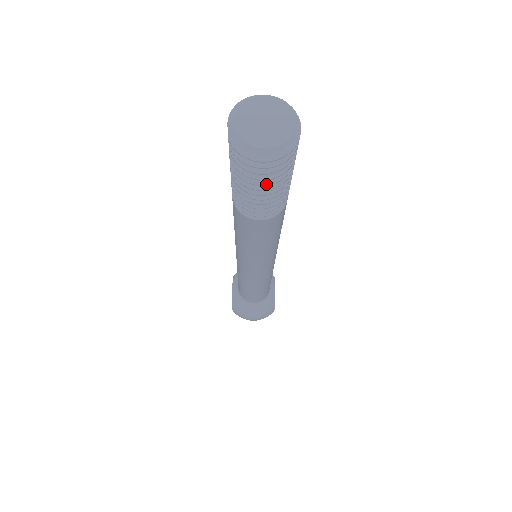
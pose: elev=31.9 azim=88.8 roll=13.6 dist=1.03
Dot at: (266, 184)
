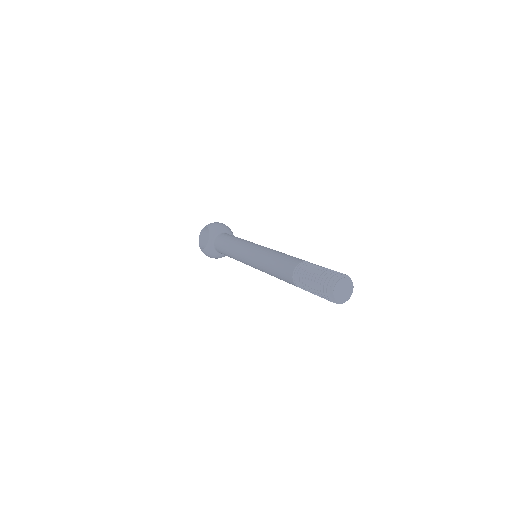
Dot at: occluded
